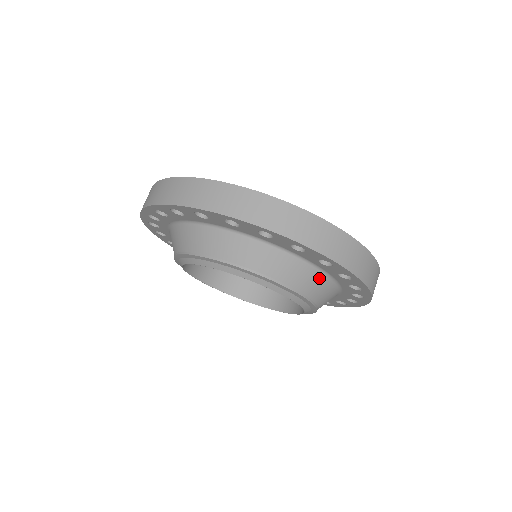
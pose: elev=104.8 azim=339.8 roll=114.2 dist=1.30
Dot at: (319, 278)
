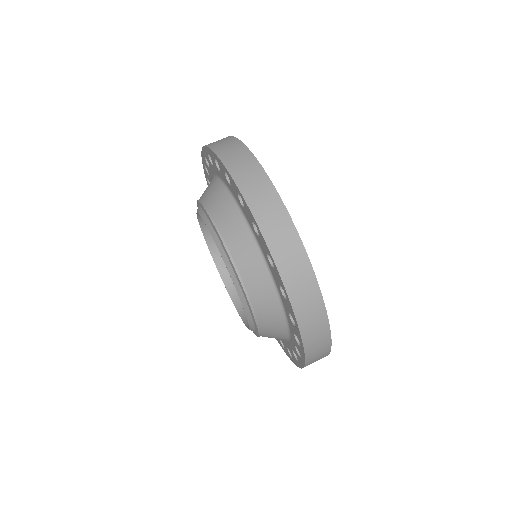
Dot at: (245, 234)
